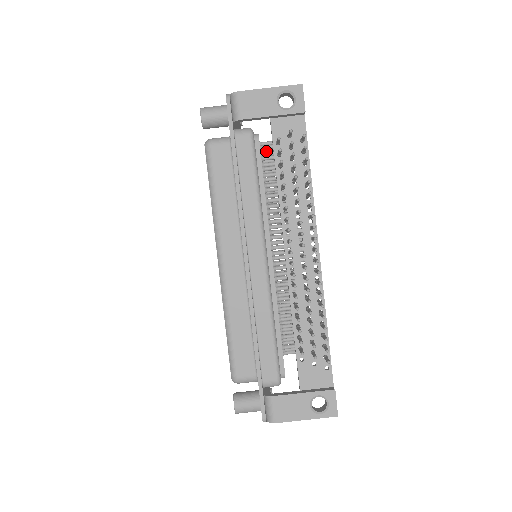
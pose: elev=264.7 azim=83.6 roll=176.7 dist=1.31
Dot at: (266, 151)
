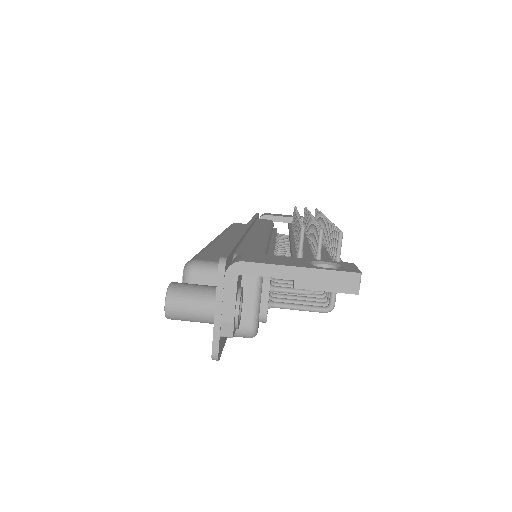
Dot at: occluded
